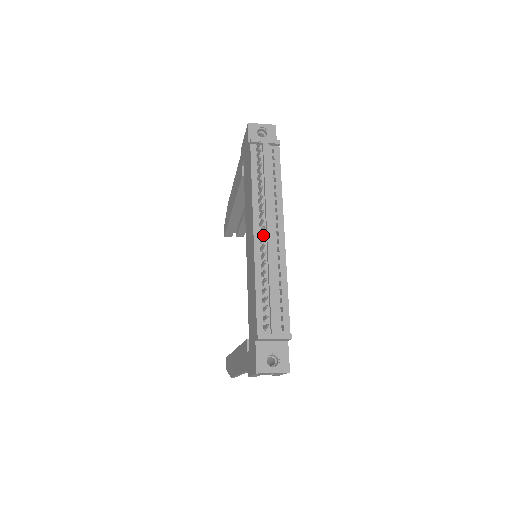
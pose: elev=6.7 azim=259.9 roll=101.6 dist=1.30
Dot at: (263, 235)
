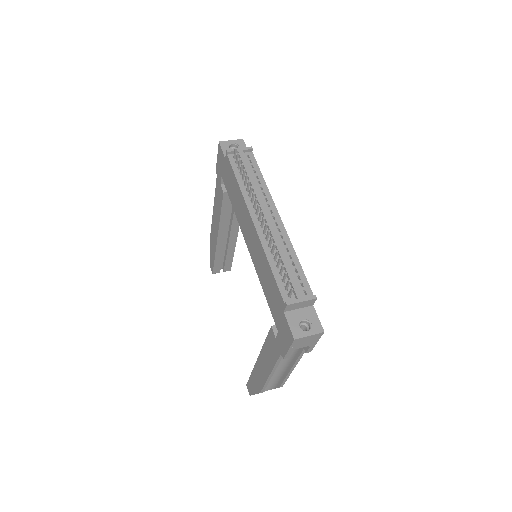
Dot at: (263, 217)
